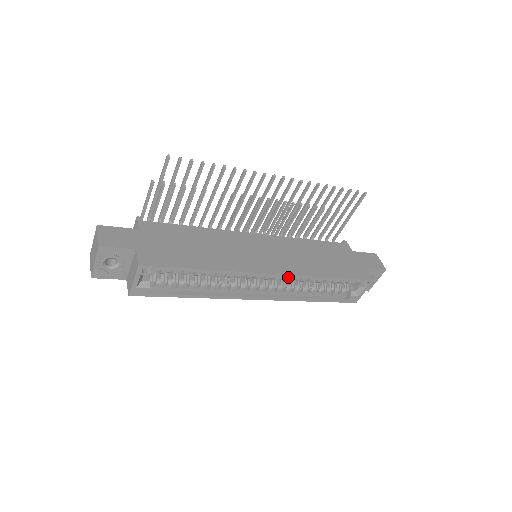
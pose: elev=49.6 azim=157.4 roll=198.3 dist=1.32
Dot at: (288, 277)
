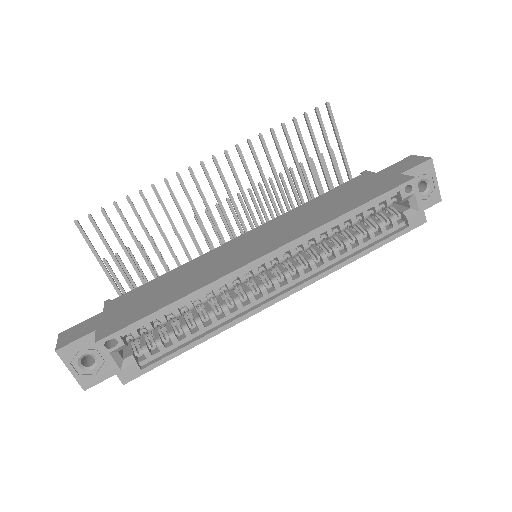
Dot at: (289, 247)
